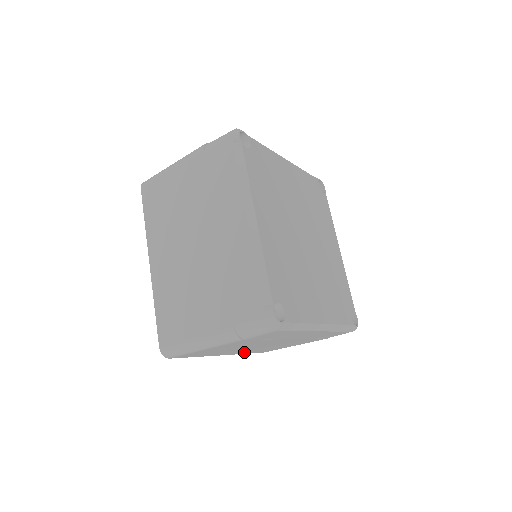
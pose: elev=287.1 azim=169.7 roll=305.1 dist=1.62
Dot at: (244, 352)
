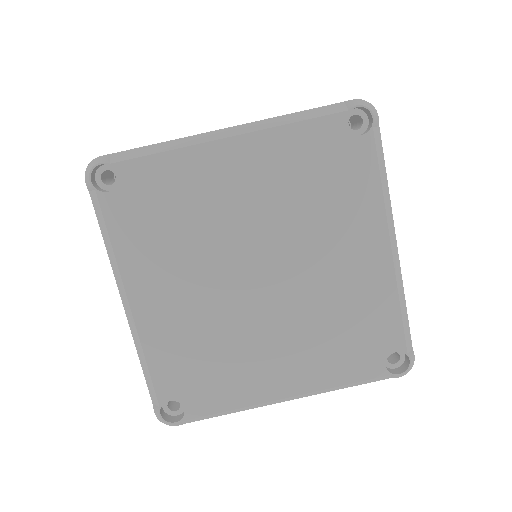
Dot at: occluded
